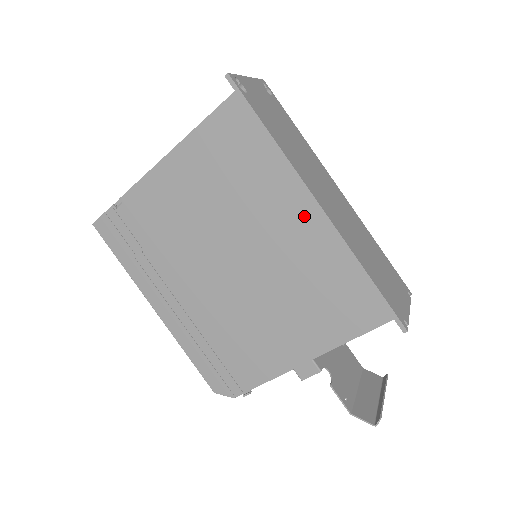
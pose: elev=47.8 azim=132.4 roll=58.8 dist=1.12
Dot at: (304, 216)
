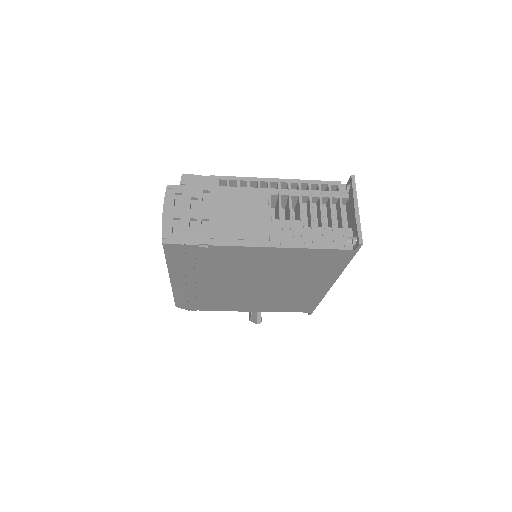
Dot at: (319, 287)
